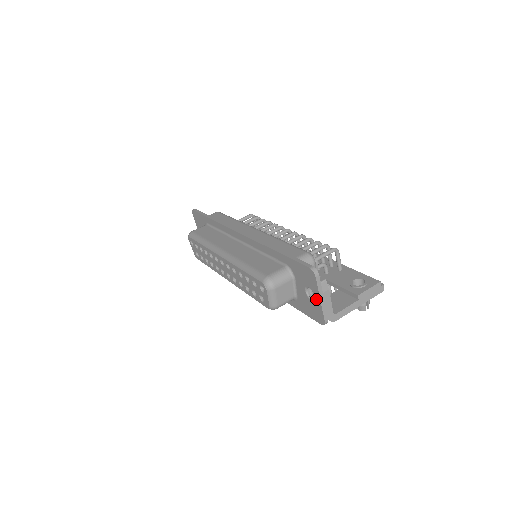
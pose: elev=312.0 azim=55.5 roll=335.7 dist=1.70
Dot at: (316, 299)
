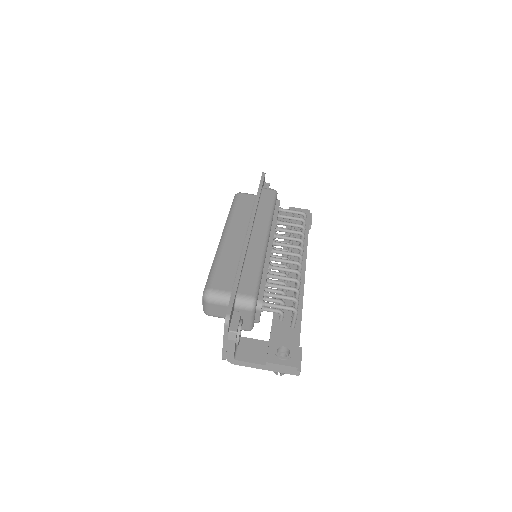
Dot at: occluded
